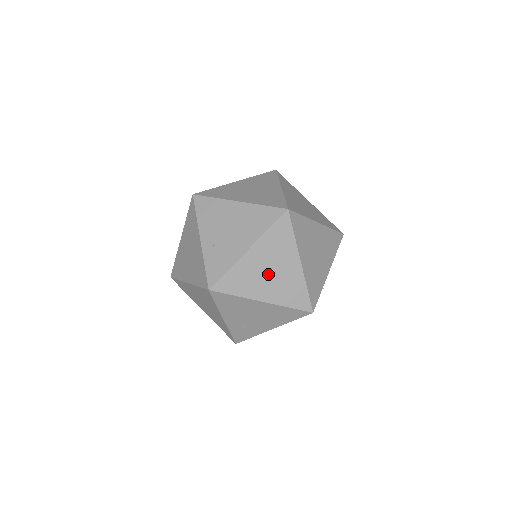
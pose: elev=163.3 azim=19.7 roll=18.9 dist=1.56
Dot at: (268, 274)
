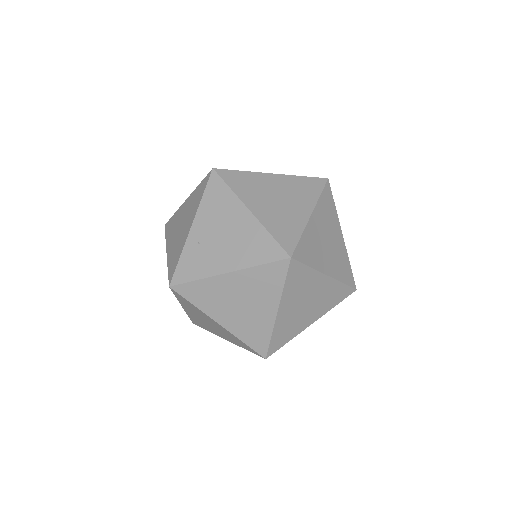
Dot at: (237, 304)
